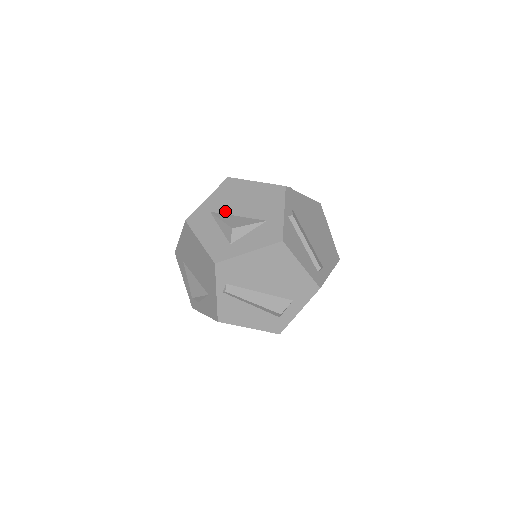
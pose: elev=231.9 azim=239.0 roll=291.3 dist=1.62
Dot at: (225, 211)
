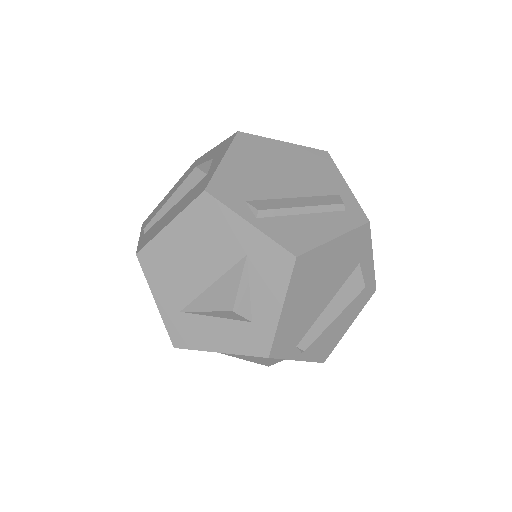
Dot at: (192, 294)
